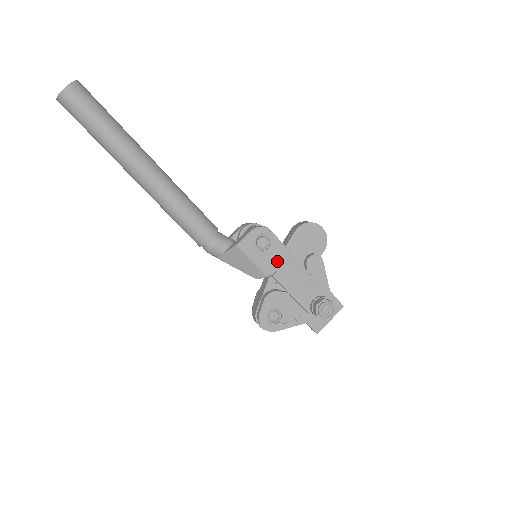
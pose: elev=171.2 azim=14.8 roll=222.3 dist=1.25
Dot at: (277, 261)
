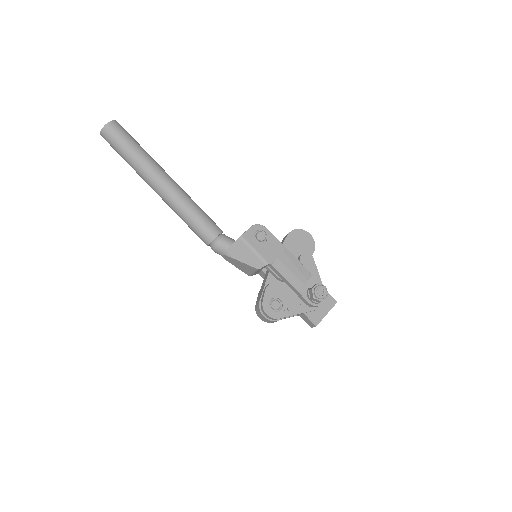
Dot at: (274, 252)
